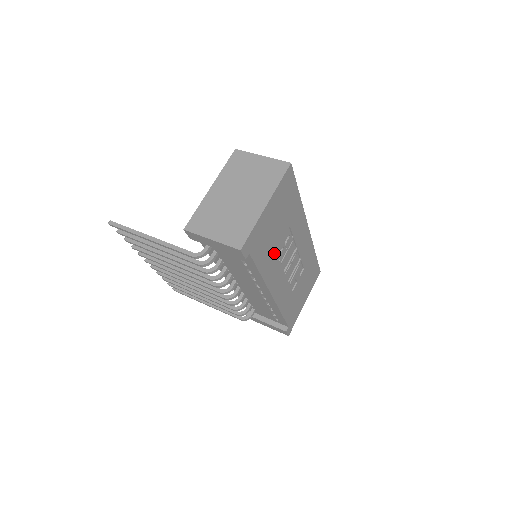
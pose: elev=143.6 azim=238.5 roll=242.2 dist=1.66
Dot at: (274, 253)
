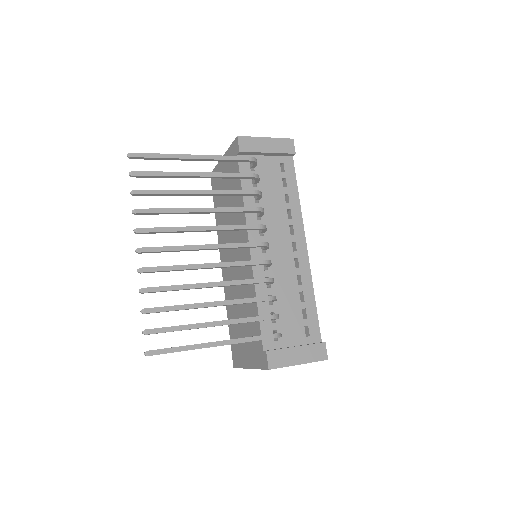
Dot at: occluded
